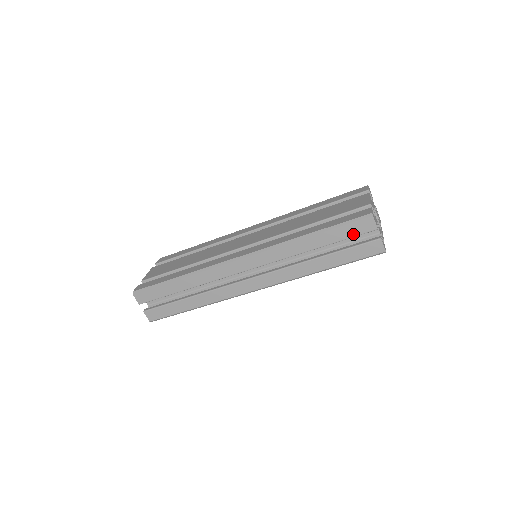
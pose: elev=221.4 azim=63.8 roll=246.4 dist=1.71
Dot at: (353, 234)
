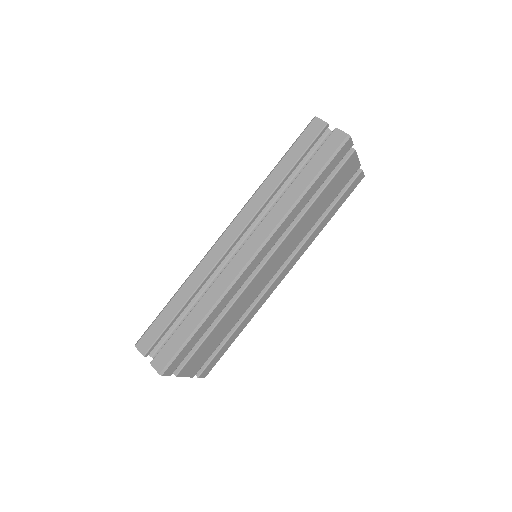
Dot at: (310, 141)
